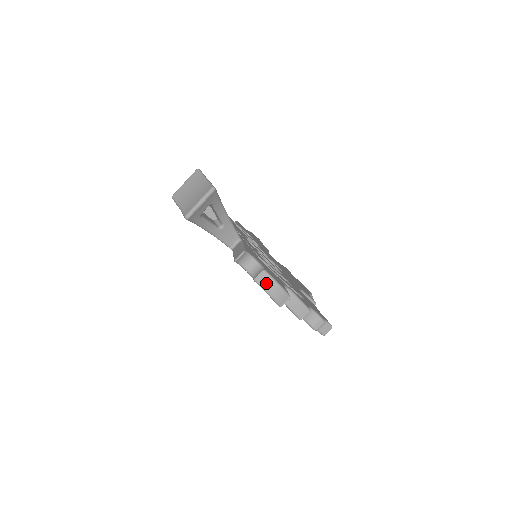
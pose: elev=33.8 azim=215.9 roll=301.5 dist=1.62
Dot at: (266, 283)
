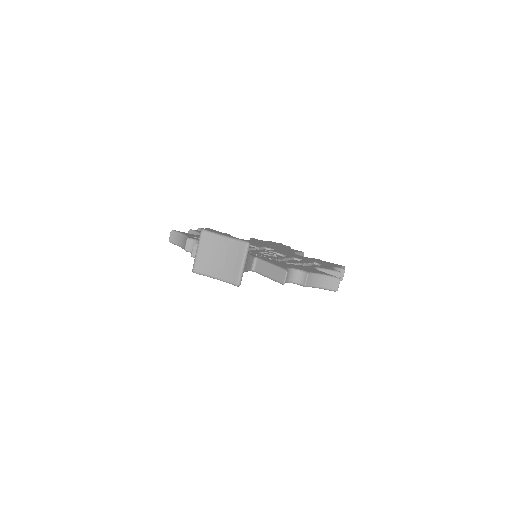
Dot at: (314, 281)
